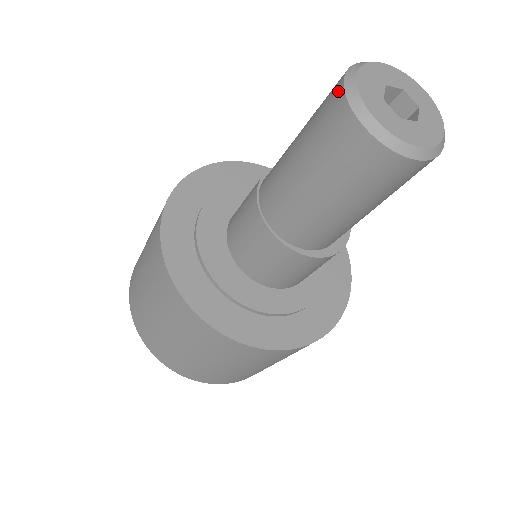
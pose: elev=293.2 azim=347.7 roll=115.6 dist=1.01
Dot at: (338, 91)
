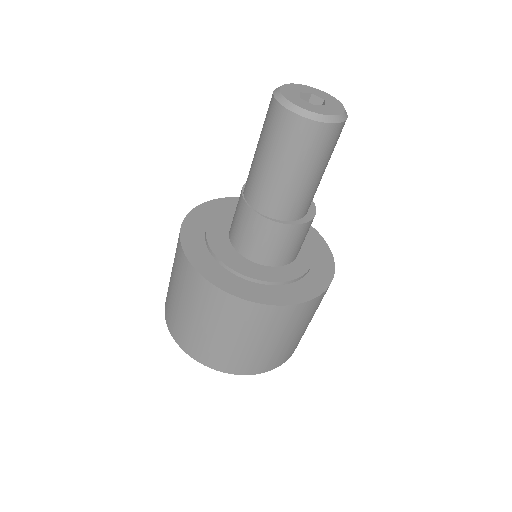
Dot at: (272, 102)
